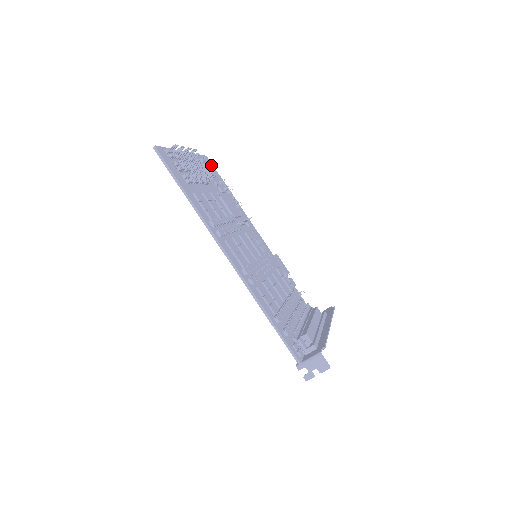
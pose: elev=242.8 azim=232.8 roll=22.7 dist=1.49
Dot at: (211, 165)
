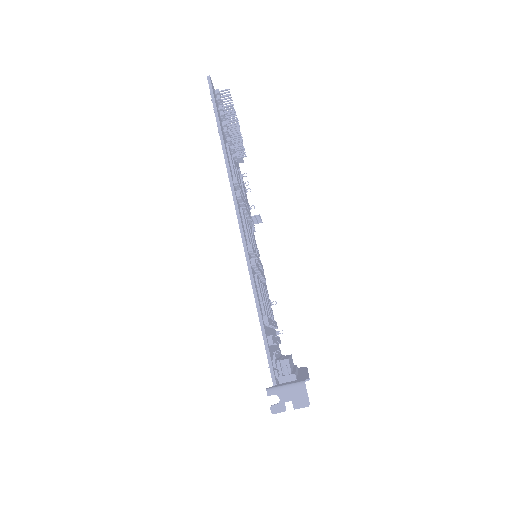
Dot at: occluded
